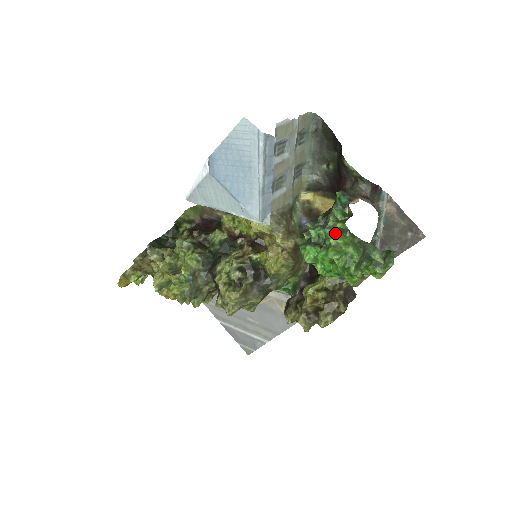
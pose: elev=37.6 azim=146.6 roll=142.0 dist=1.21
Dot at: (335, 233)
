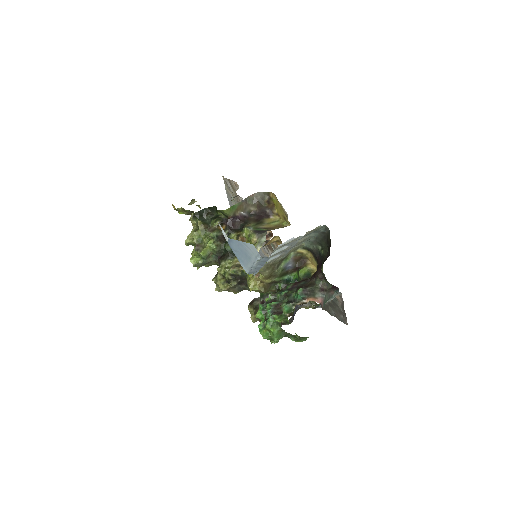
Dot at: (272, 324)
